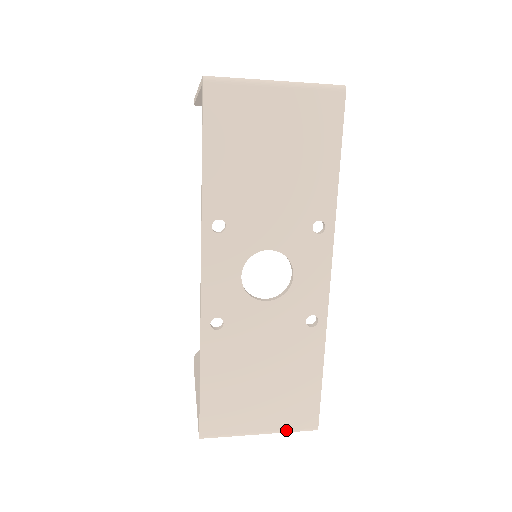
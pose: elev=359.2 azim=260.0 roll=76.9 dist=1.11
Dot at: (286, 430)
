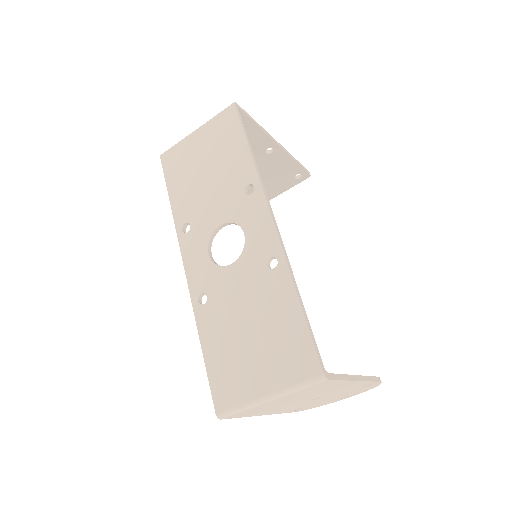
Dot at: (291, 386)
